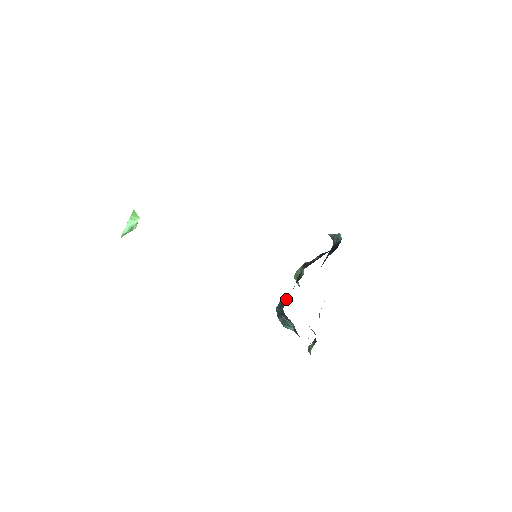
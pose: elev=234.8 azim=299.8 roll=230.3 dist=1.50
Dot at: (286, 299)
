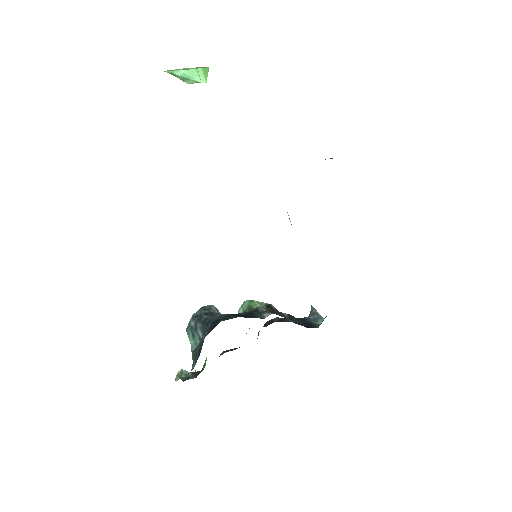
Dot at: occluded
